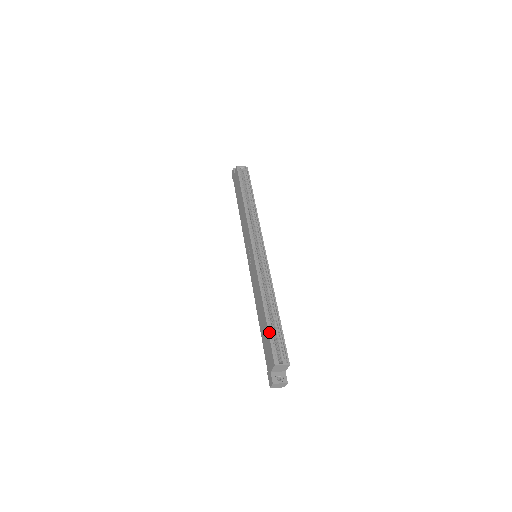
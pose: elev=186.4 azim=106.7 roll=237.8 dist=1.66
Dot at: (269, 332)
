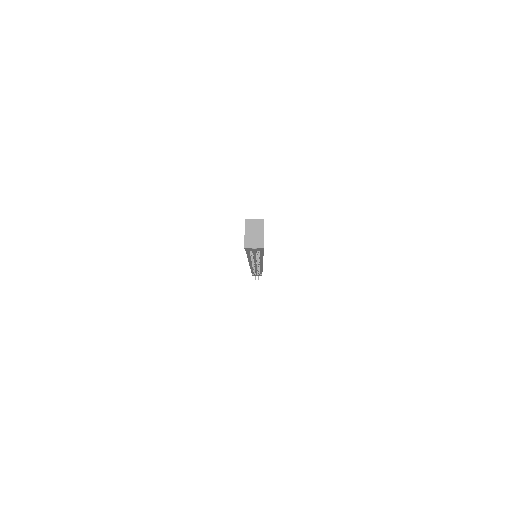
Dot at: occluded
